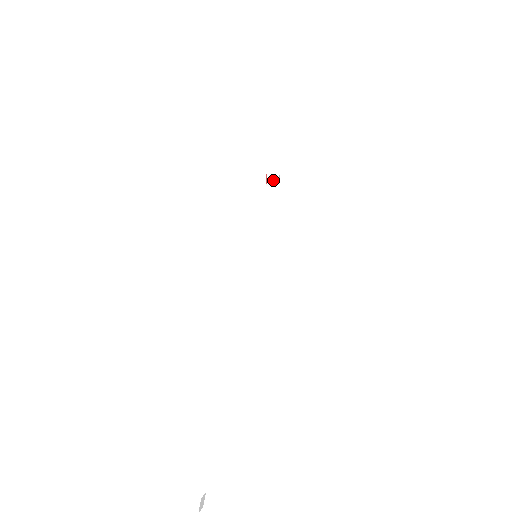
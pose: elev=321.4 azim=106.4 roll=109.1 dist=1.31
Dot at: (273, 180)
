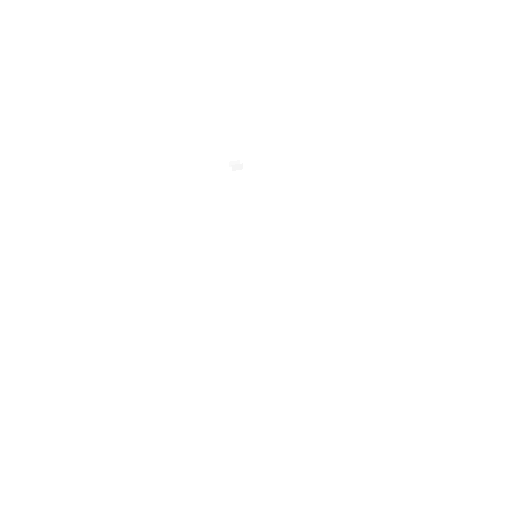
Dot at: occluded
